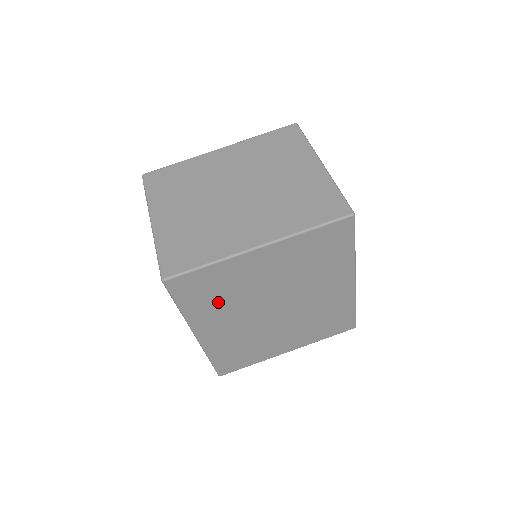
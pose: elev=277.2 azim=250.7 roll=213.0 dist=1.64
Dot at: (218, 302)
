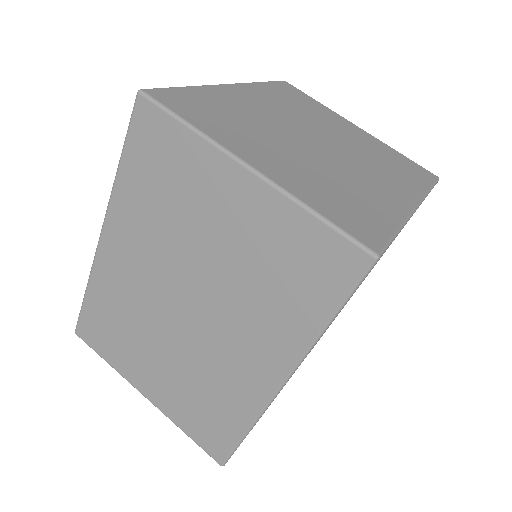
Dot at: occluded
